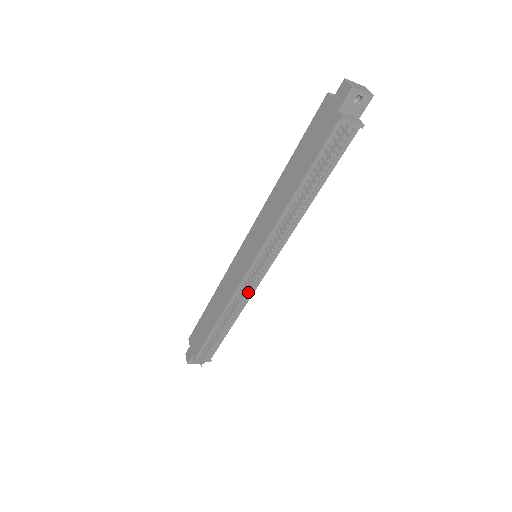
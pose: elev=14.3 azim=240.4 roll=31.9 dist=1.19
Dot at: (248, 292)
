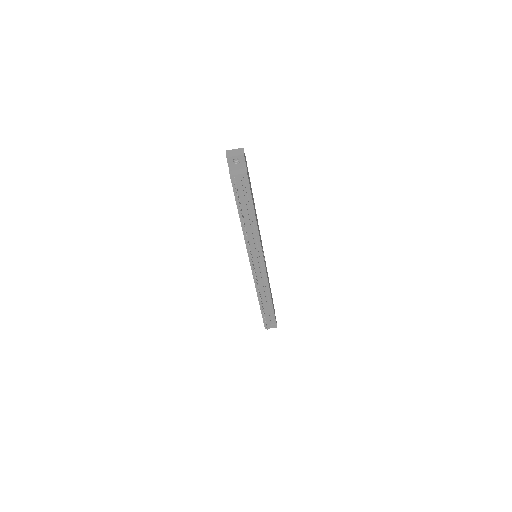
Dot at: (263, 279)
